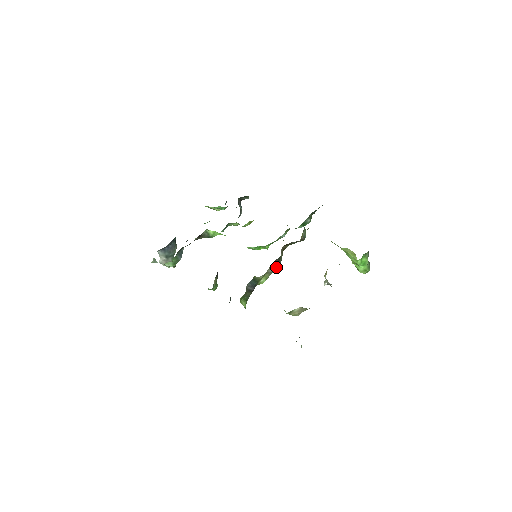
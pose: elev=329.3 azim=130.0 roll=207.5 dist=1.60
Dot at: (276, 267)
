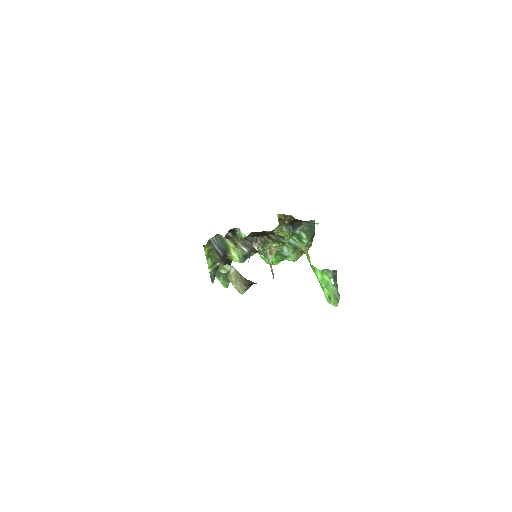
Dot at: (250, 249)
